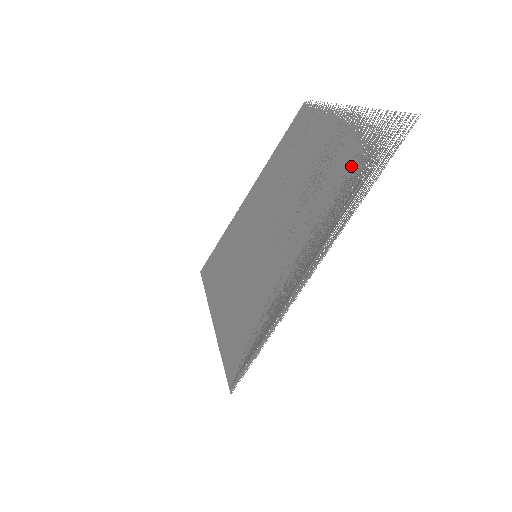
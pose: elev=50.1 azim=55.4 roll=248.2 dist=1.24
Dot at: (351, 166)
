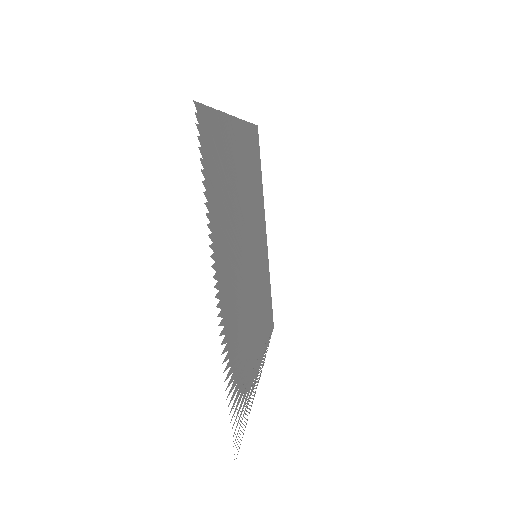
Dot at: (239, 377)
